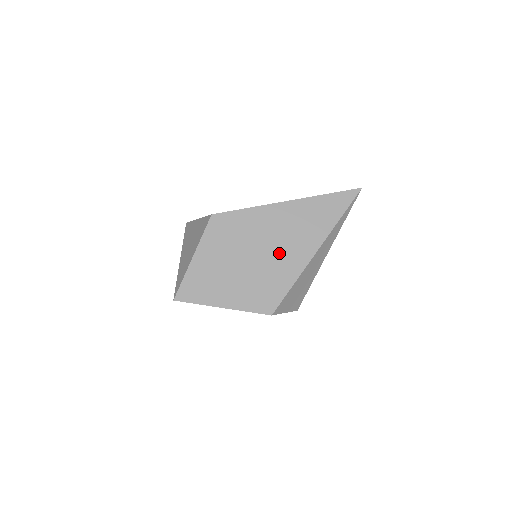
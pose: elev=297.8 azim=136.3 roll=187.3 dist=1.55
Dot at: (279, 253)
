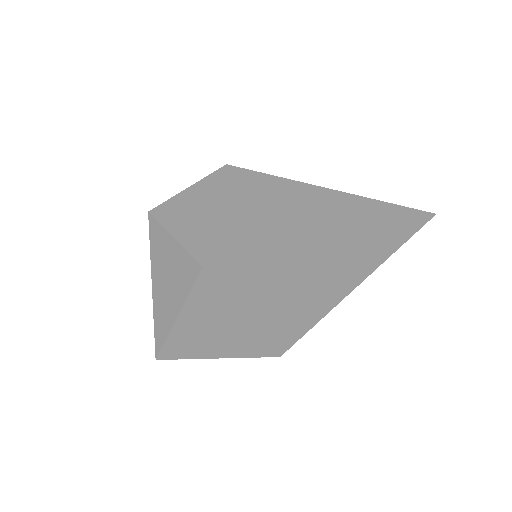
Dot at: (298, 301)
